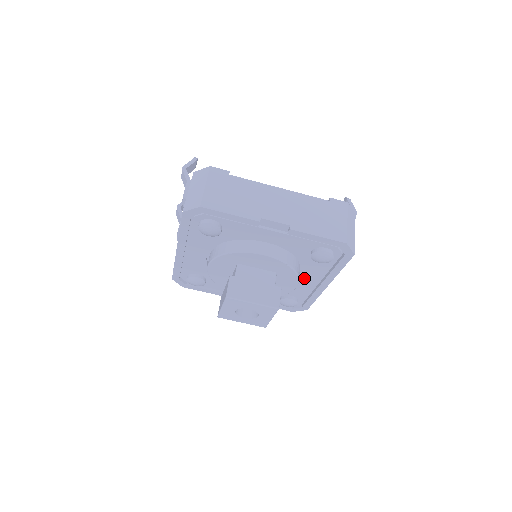
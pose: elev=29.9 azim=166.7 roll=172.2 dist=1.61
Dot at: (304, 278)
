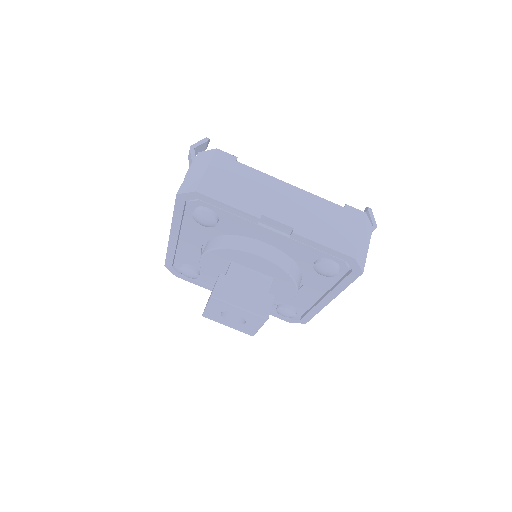
Dot at: (305, 289)
